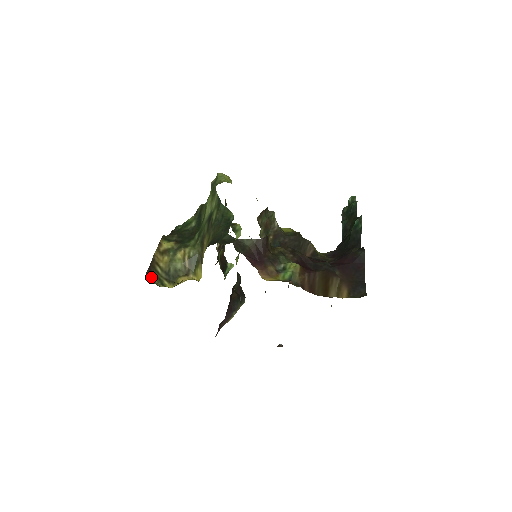
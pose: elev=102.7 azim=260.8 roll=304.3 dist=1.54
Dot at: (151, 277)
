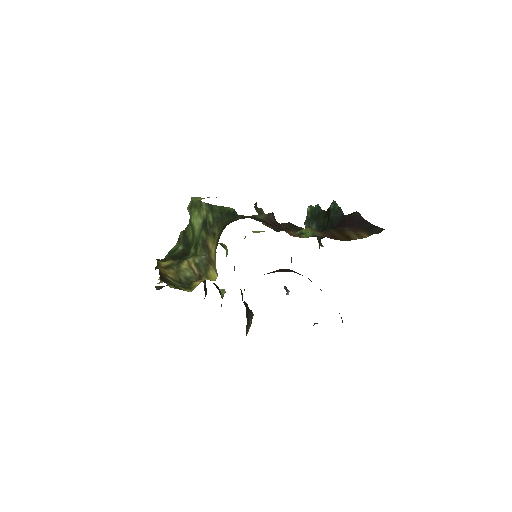
Dot at: occluded
